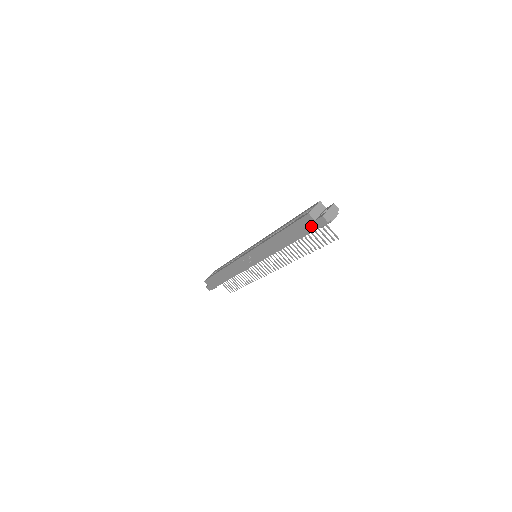
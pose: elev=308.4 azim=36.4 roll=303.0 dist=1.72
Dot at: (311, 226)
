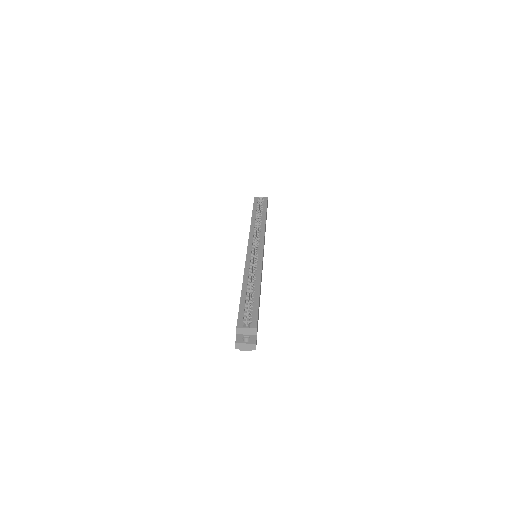
Dot at: occluded
